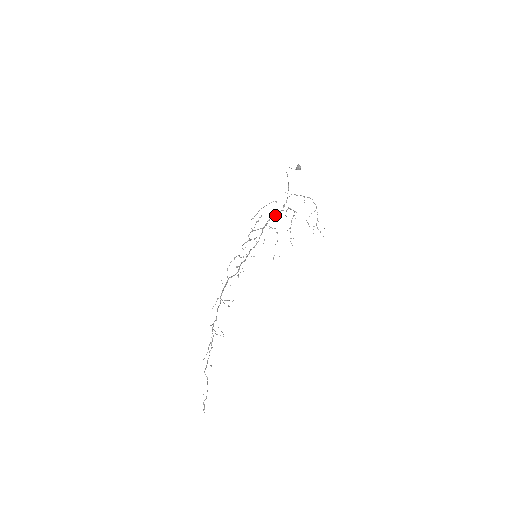
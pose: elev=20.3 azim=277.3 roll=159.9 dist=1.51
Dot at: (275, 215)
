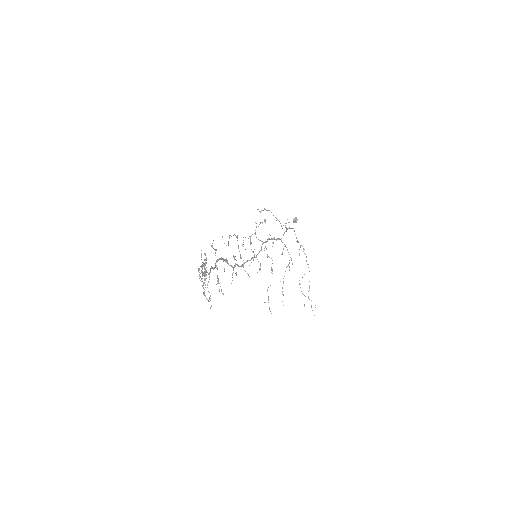
Dot at: occluded
